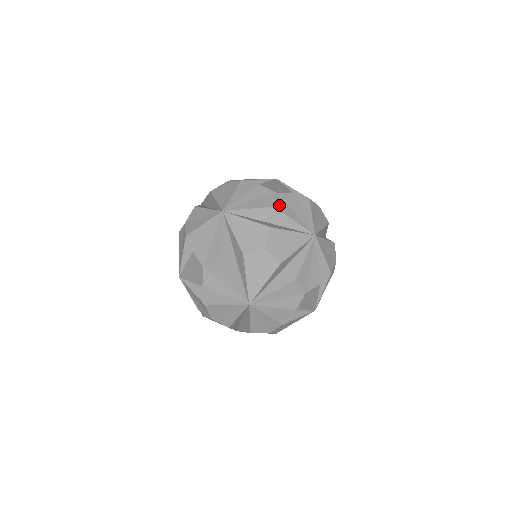
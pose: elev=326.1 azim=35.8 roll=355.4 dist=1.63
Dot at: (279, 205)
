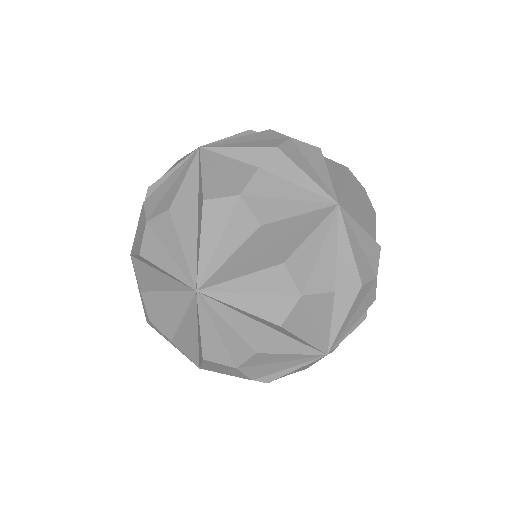
Dot at: (287, 149)
